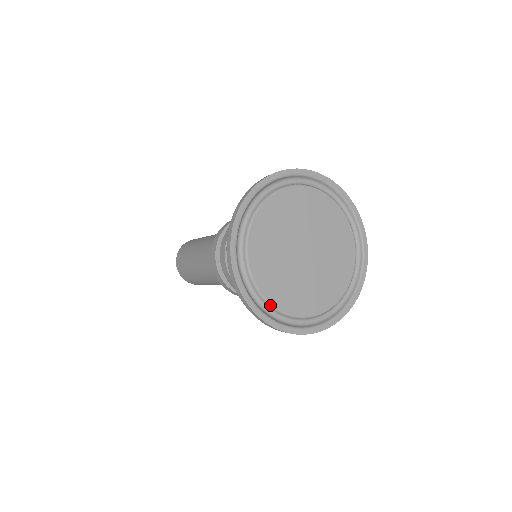
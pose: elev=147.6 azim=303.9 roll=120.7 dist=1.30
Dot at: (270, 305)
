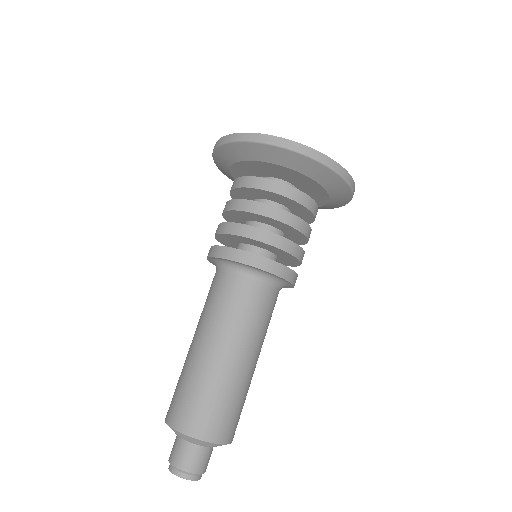
Dot at: occluded
